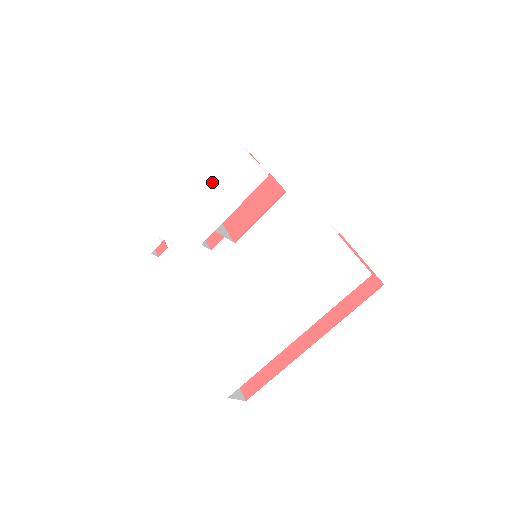
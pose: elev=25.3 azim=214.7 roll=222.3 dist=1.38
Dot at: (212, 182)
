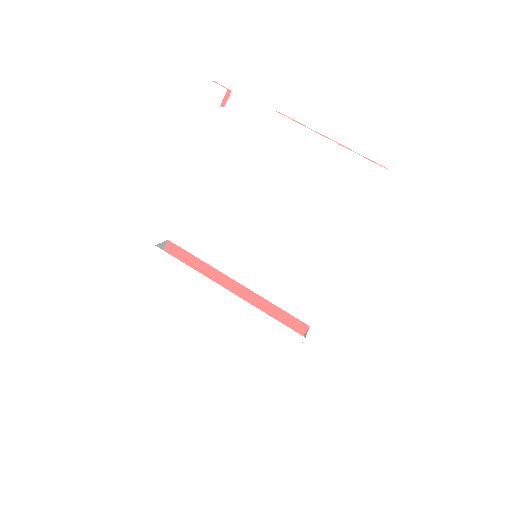
Dot at: (323, 148)
